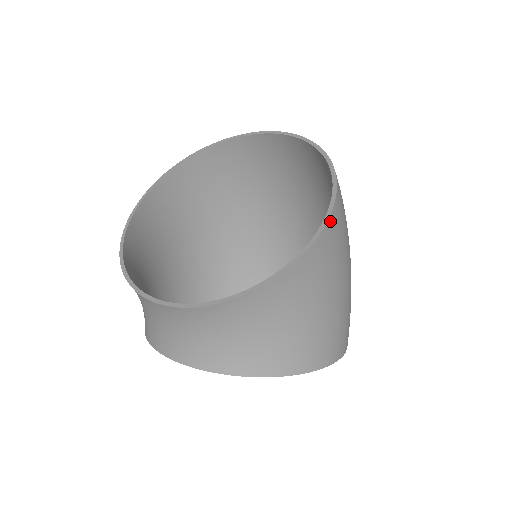
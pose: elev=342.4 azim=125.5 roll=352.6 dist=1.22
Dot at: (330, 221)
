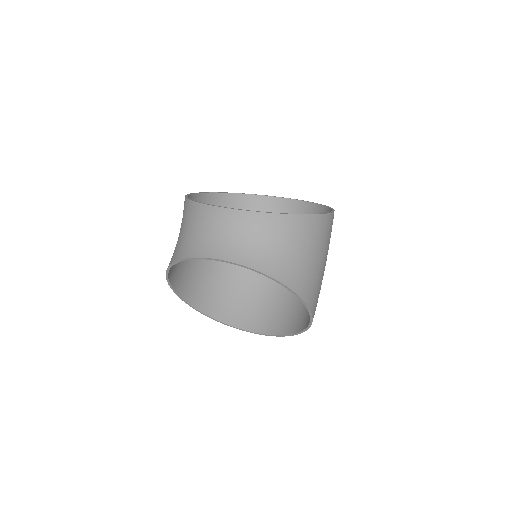
Dot at: (333, 214)
